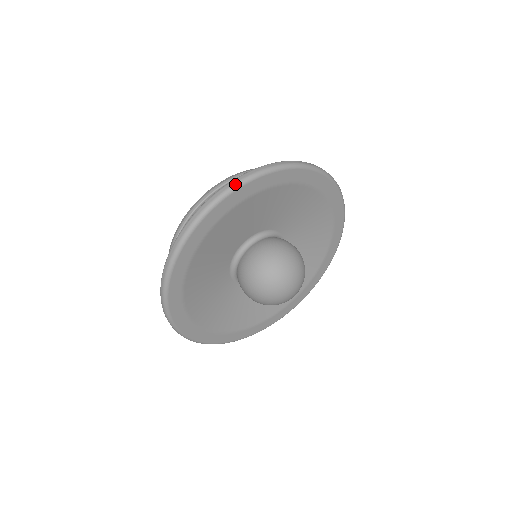
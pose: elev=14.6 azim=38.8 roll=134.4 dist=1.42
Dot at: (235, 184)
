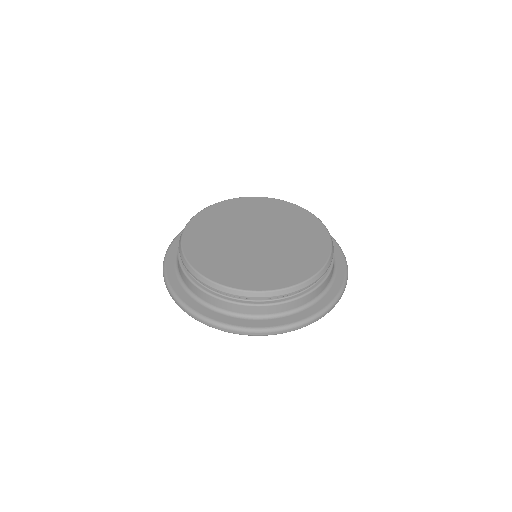
Dot at: occluded
